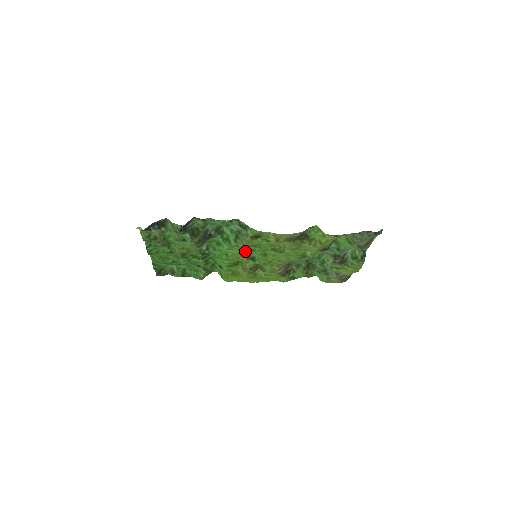
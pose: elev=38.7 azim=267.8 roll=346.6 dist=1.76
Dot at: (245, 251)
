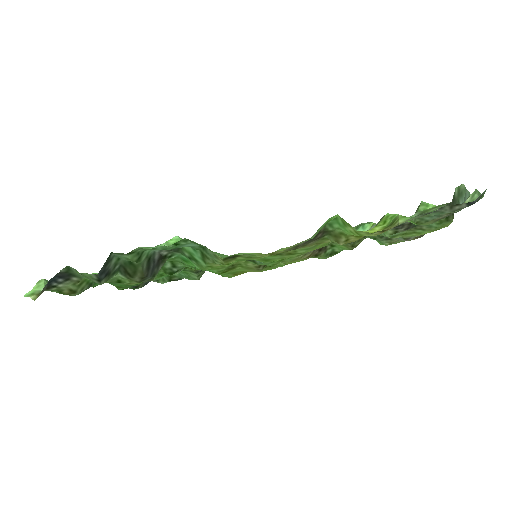
Dot at: occluded
